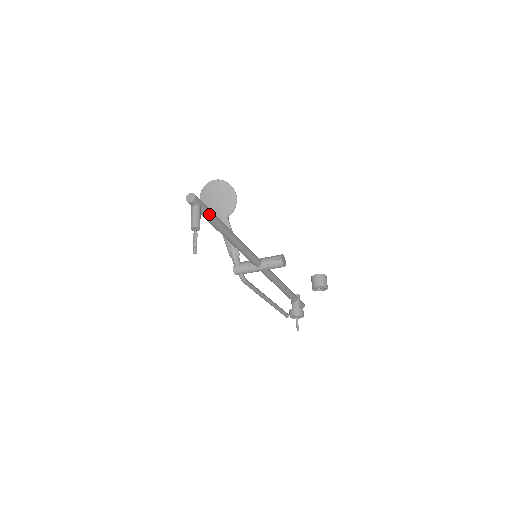
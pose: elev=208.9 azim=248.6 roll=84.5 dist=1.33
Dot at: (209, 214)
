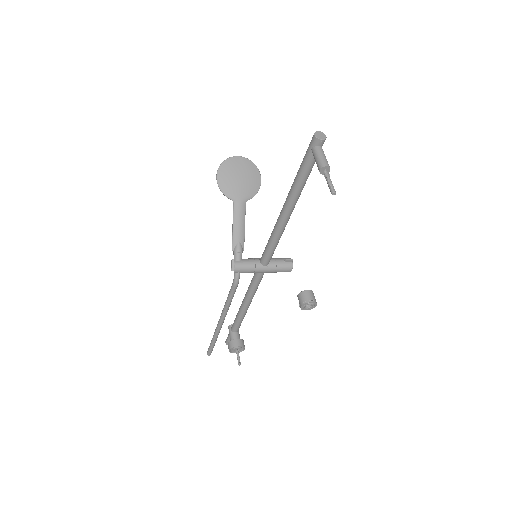
Dot at: (312, 167)
